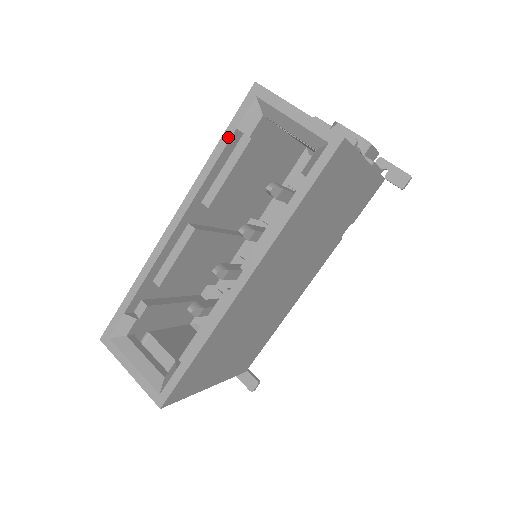
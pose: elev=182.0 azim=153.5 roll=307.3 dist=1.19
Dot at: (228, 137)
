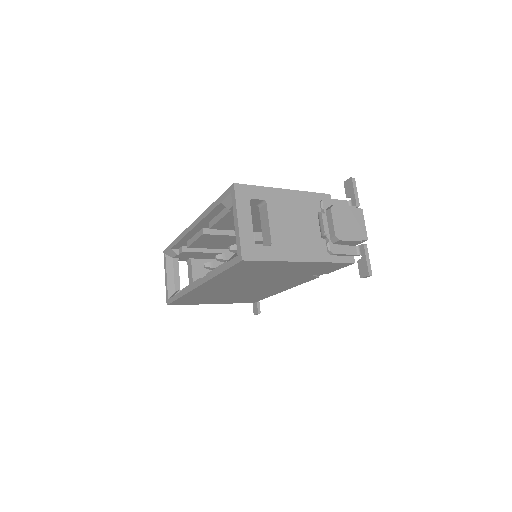
Dot at: (217, 203)
